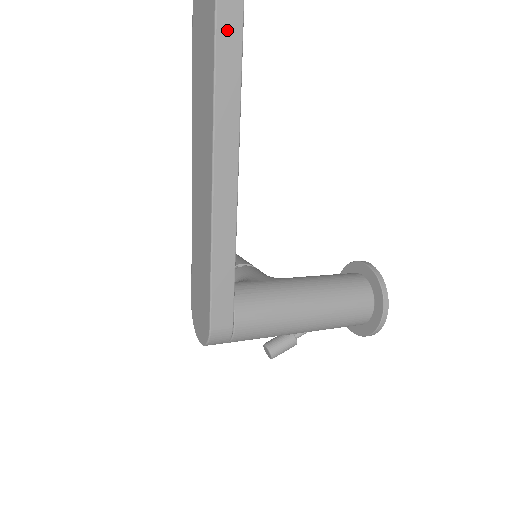
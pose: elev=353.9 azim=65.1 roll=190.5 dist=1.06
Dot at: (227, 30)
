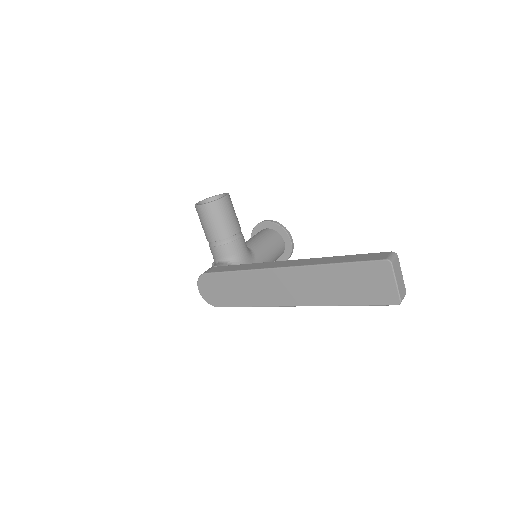
Dot at: occluded
